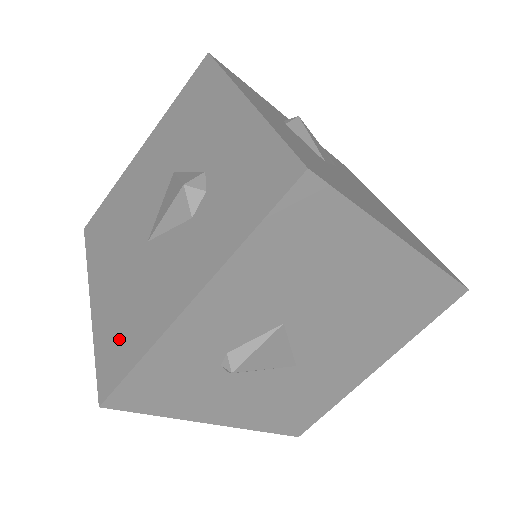
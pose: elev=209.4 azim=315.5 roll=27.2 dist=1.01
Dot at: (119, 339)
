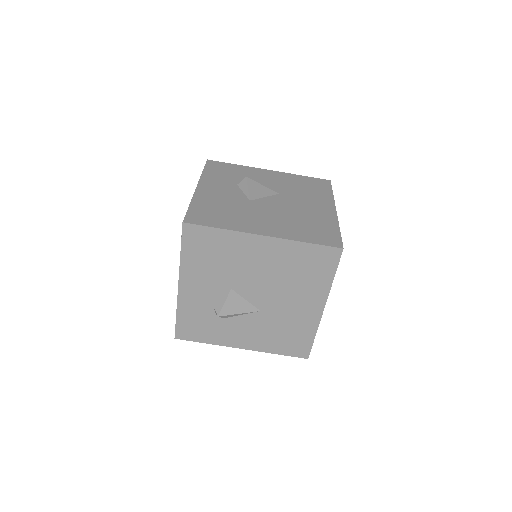
Dot at: occluded
